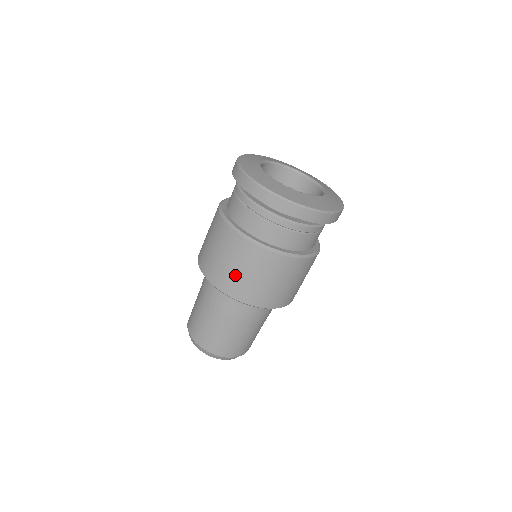
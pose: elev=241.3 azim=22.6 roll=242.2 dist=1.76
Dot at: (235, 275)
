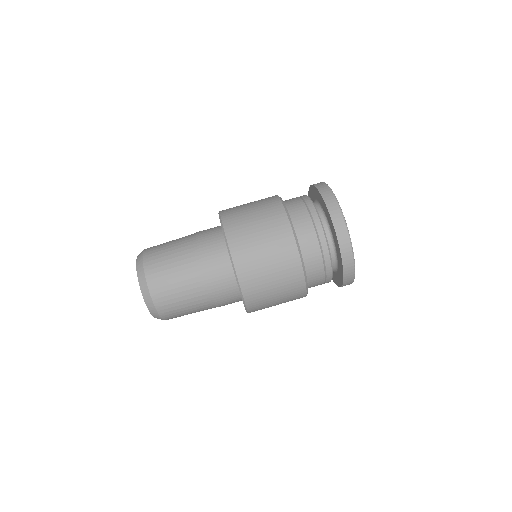
Dot at: (242, 205)
